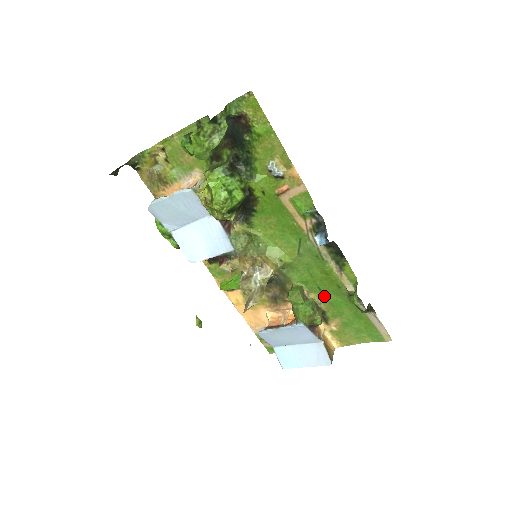
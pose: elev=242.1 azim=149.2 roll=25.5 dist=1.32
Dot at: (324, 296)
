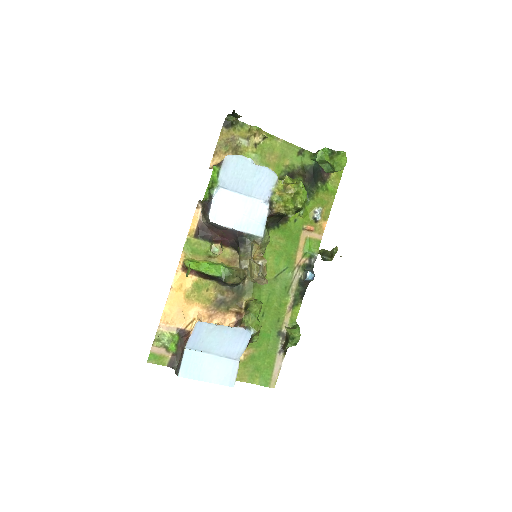
Dot at: (261, 323)
